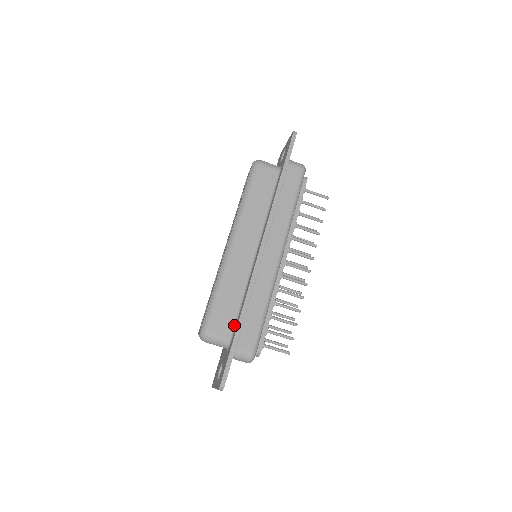
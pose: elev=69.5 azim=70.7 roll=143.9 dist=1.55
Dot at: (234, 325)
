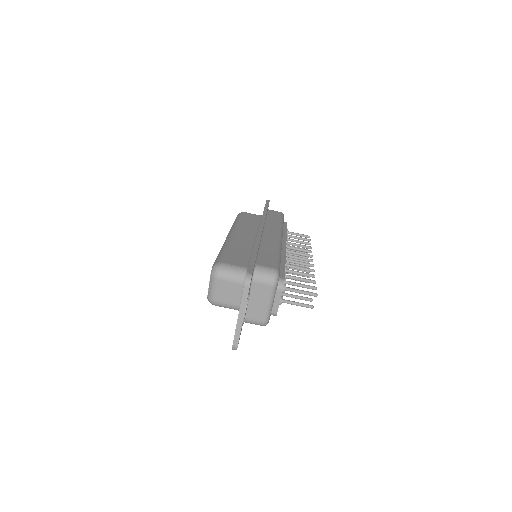
Dot at: (248, 262)
